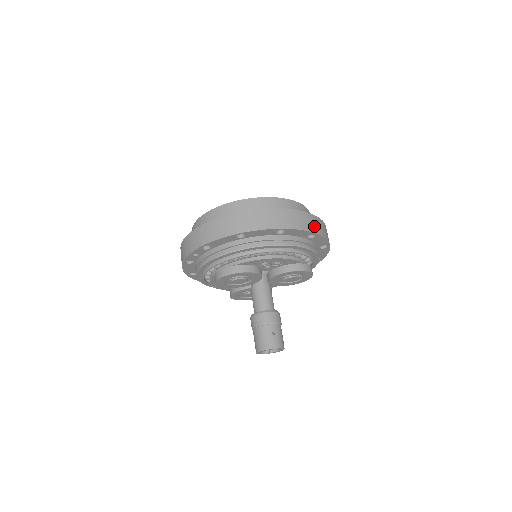
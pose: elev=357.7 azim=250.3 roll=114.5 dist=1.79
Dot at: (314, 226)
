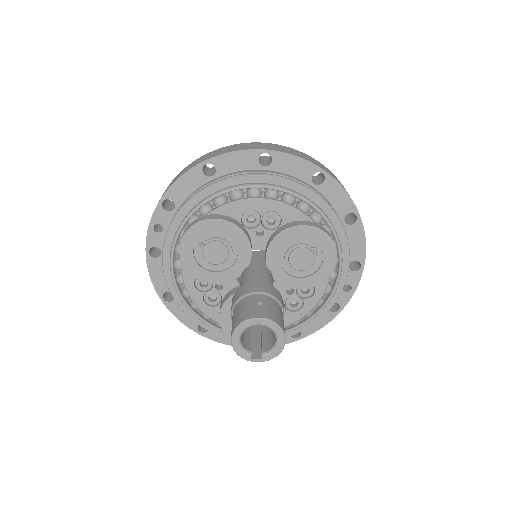
Dot at: (320, 166)
